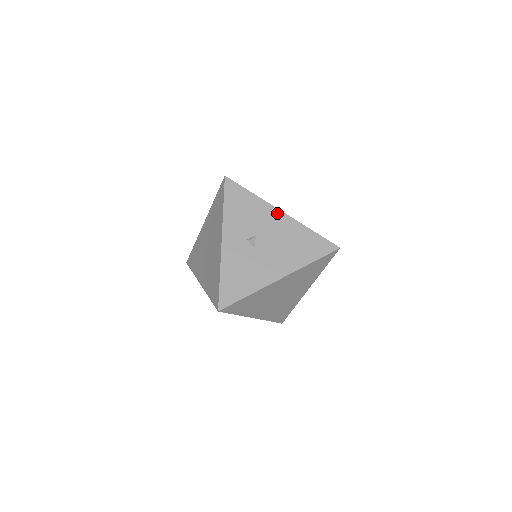
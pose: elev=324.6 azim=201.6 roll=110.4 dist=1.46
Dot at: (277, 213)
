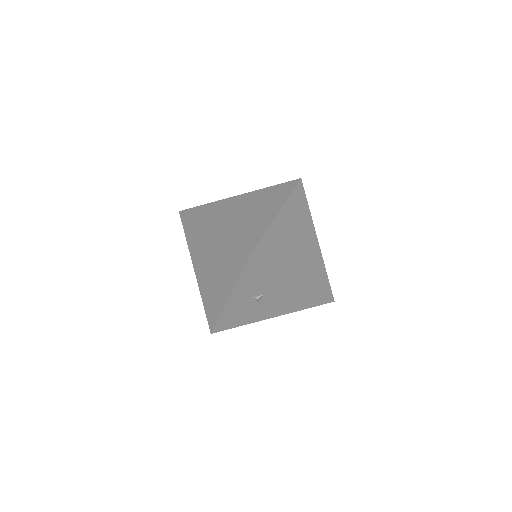
Dot at: (292, 281)
